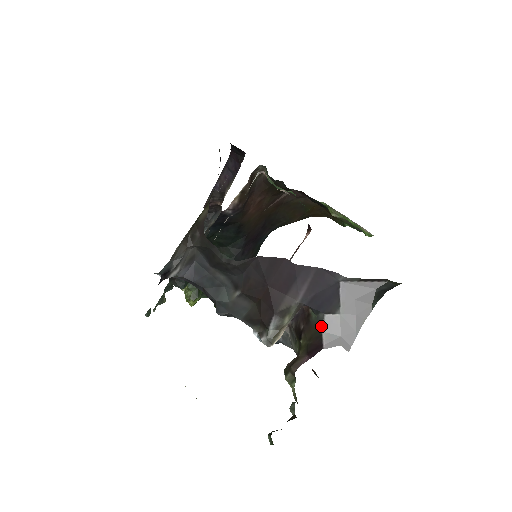
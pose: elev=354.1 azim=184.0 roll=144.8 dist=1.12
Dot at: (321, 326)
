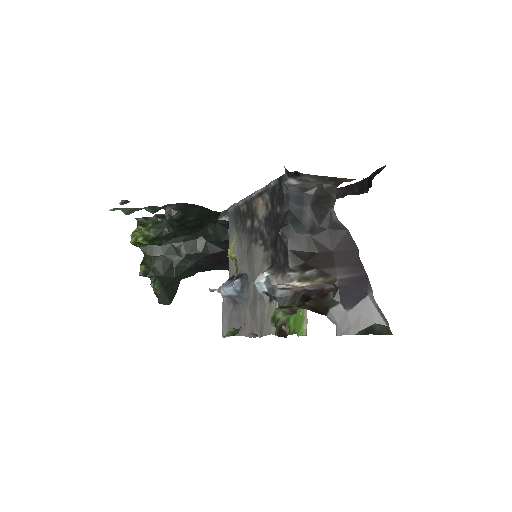
Dot at: (332, 306)
